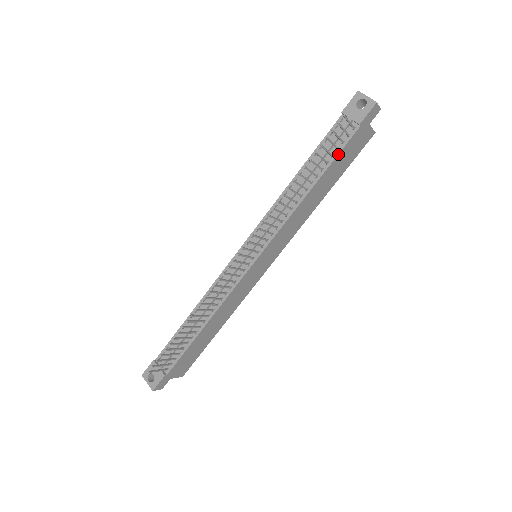
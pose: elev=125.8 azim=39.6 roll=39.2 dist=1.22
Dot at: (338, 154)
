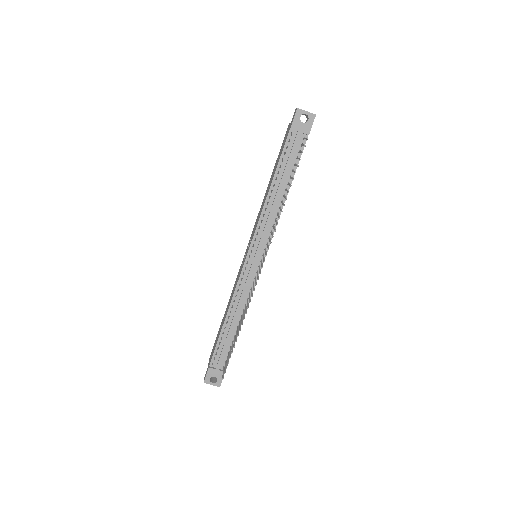
Dot at: occluded
